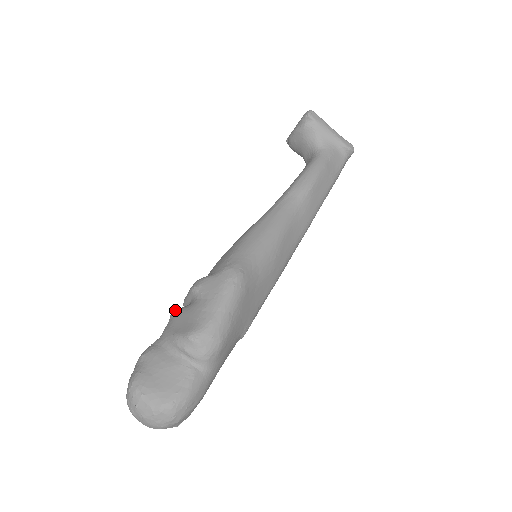
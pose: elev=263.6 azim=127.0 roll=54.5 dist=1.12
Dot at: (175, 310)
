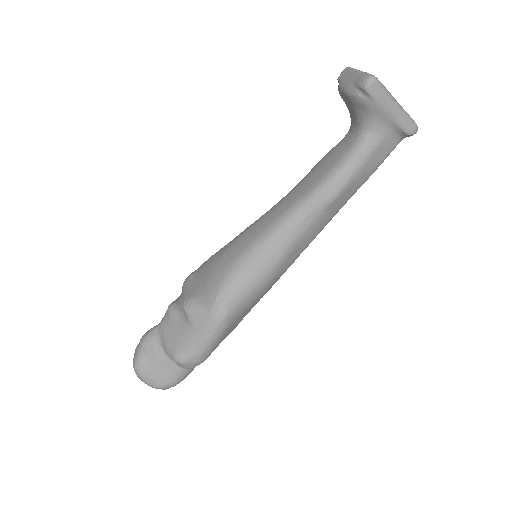
Dot at: (171, 309)
